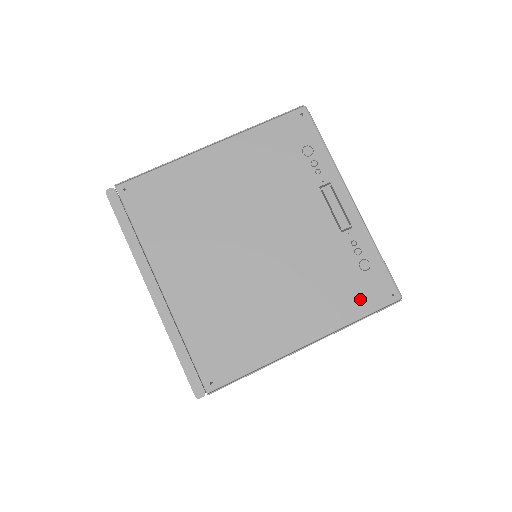
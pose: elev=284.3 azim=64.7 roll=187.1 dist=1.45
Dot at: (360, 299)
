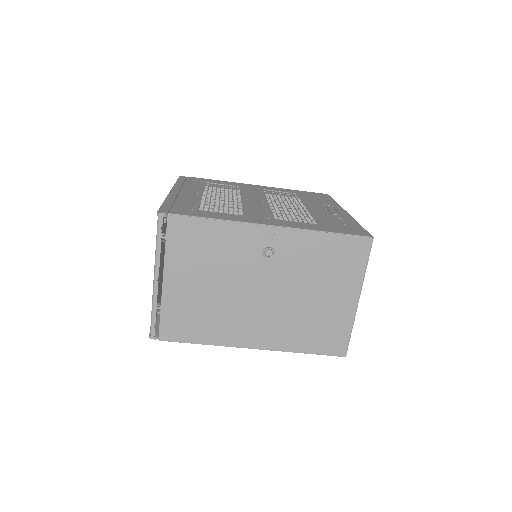
Dot at: occluded
